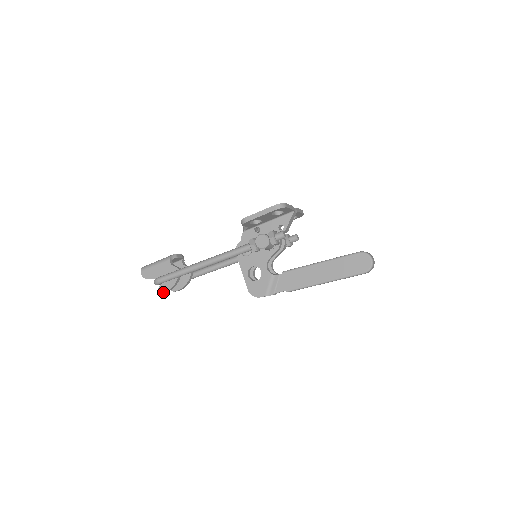
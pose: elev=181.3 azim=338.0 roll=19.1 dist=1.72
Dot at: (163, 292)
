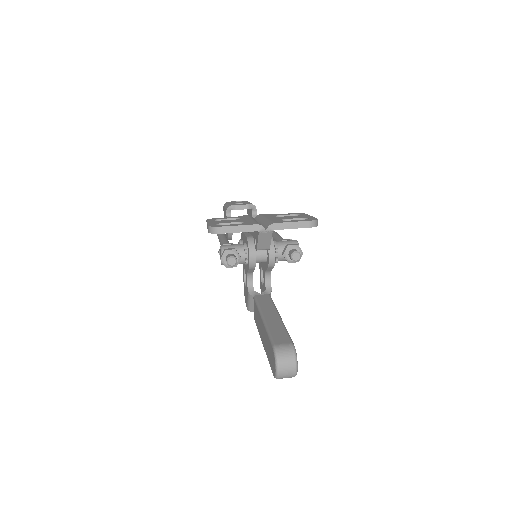
Dot at: occluded
